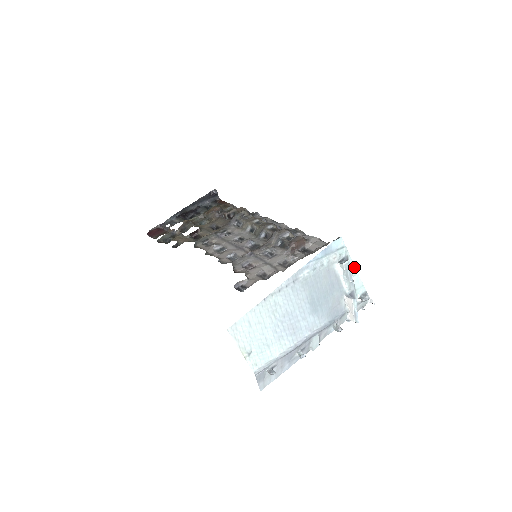
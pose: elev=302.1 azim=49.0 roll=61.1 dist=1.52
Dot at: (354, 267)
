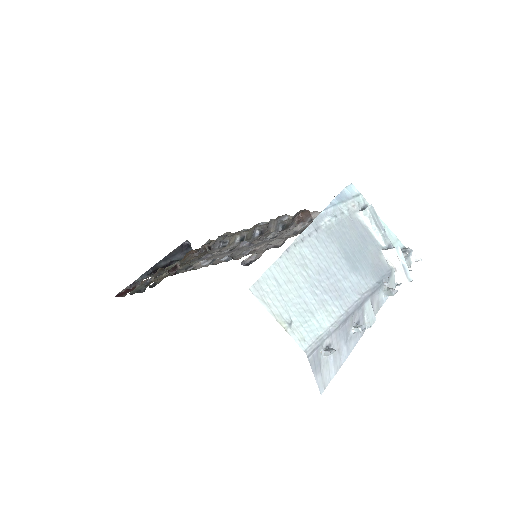
Dot at: occluded
